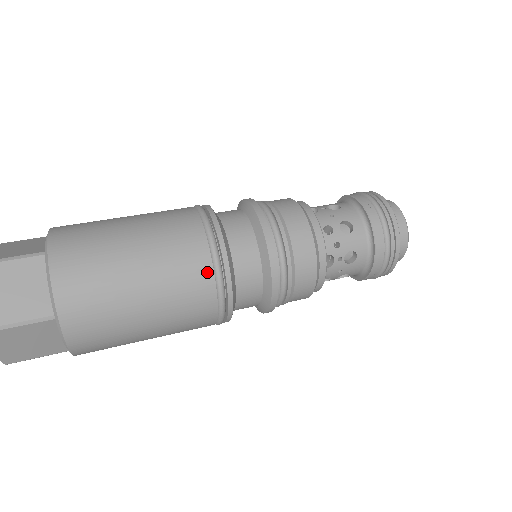
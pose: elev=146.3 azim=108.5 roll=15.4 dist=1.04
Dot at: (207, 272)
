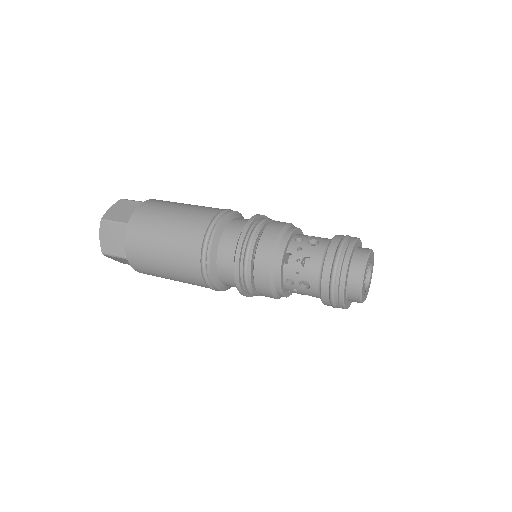
Dot at: (204, 226)
